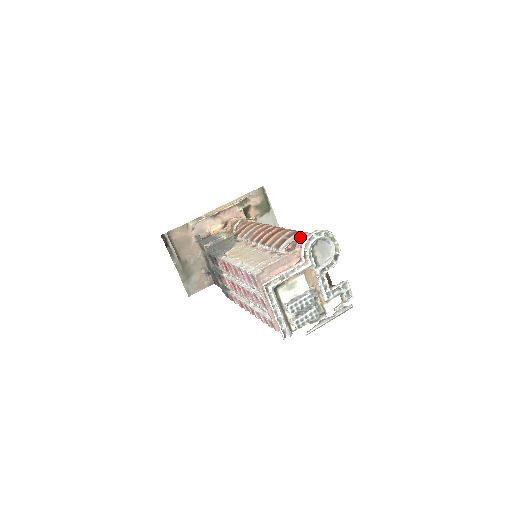
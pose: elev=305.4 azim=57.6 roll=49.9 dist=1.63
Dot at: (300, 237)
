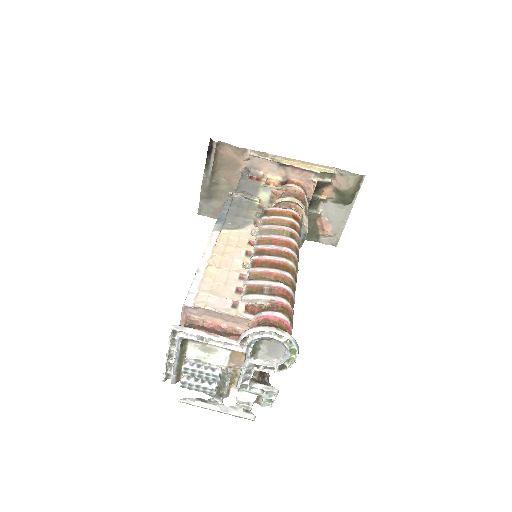
Dot at: (270, 310)
